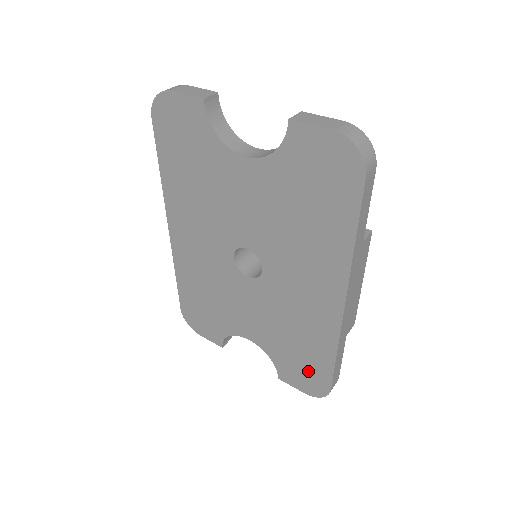
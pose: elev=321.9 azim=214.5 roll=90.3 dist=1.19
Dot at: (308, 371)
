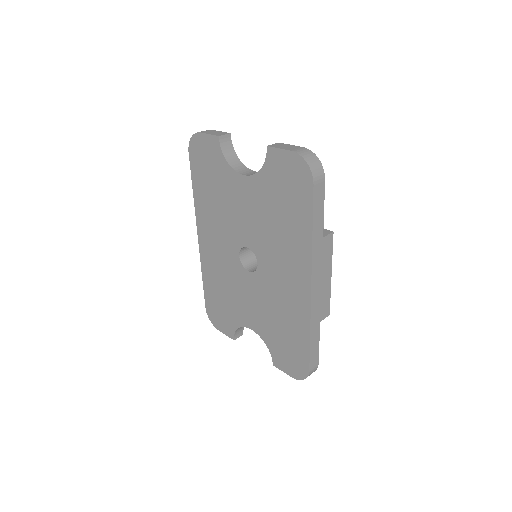
Dot at: (293, 354)
